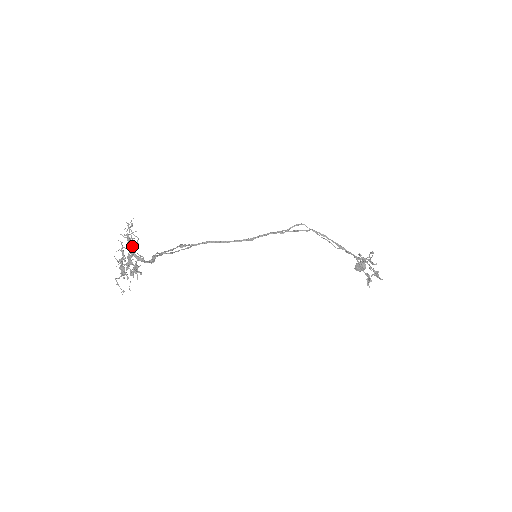
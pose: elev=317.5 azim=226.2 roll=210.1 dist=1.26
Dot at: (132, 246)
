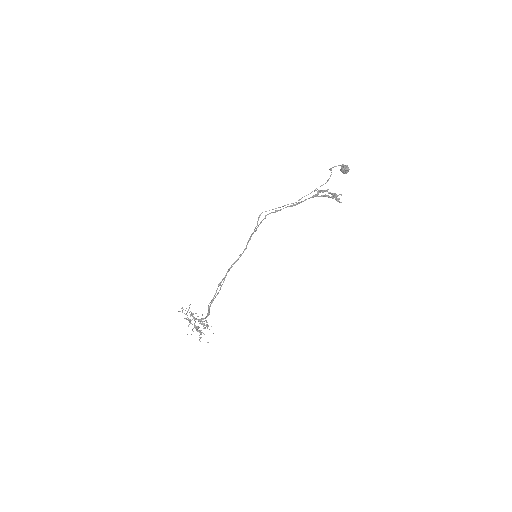
Dot at: occluded
